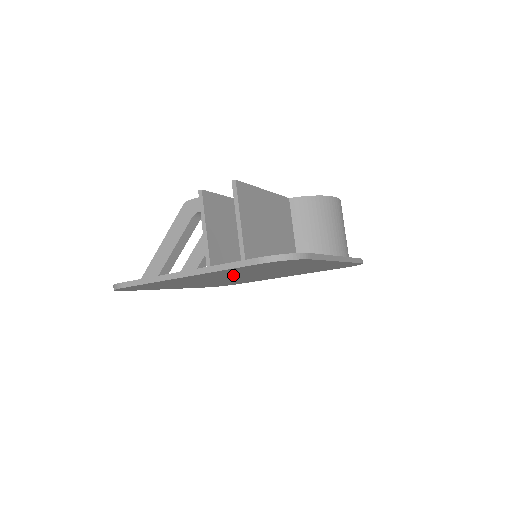
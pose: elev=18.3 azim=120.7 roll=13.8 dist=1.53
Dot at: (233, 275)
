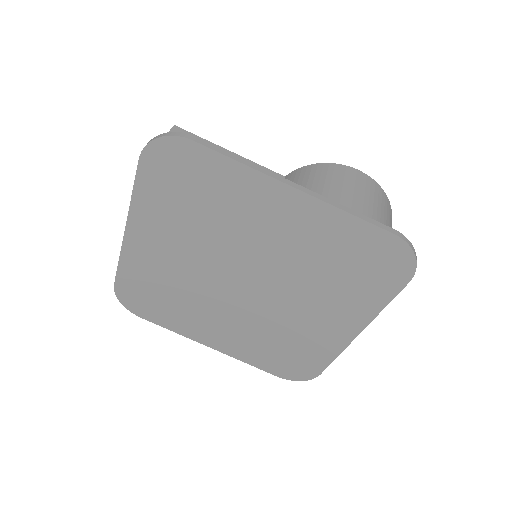
Dot at: (201, 255)
